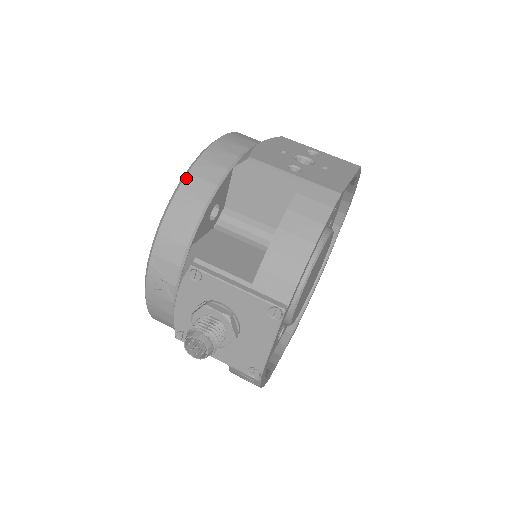
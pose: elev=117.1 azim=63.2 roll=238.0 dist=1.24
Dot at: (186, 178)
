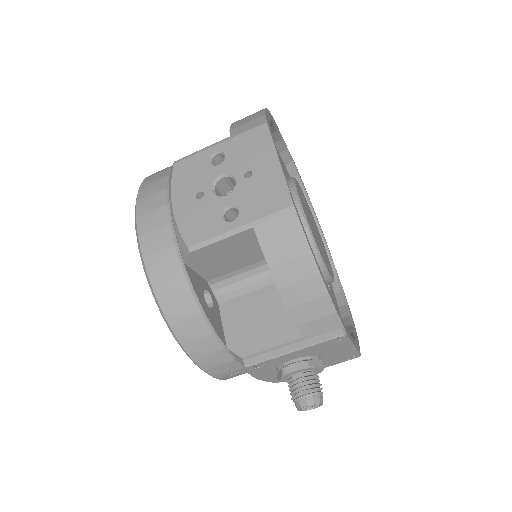
Dot at: (163, 310)
